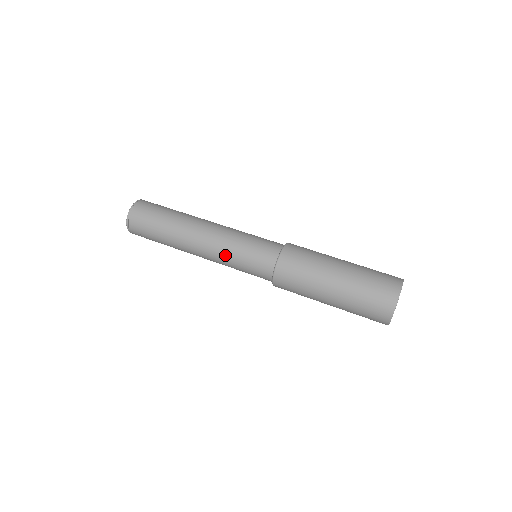
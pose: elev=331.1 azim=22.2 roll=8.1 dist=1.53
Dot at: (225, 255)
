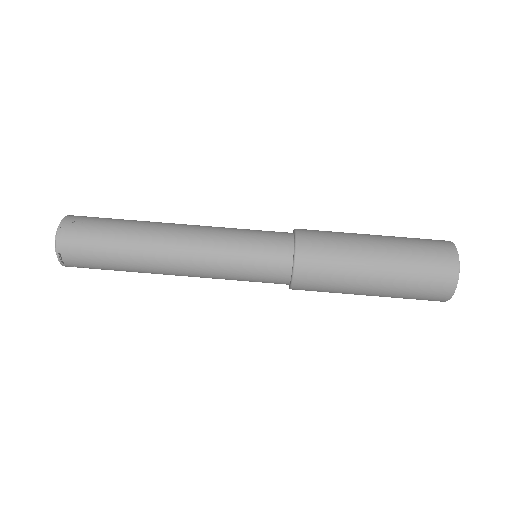
Dot at: (218, 270)
